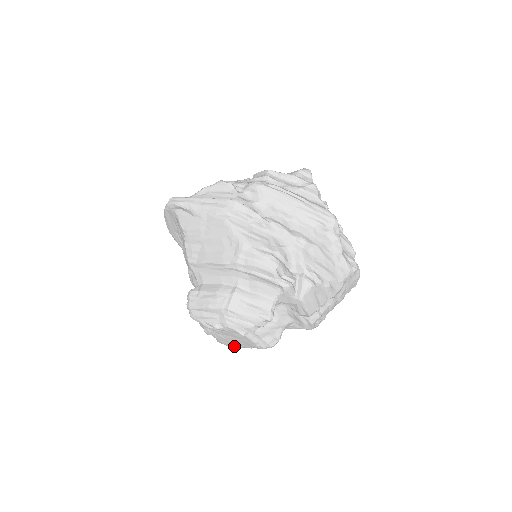
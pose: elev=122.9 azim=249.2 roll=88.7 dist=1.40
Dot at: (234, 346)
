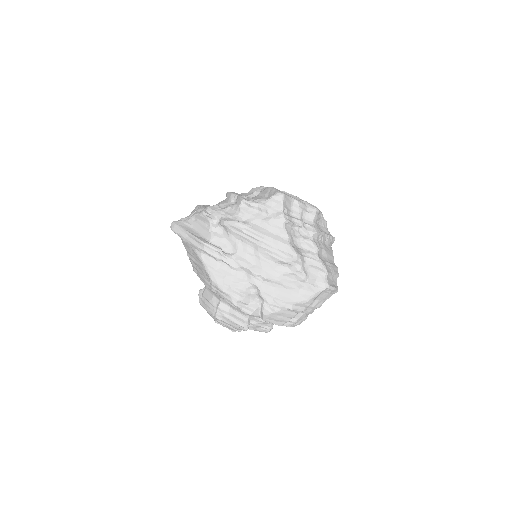
Dot at: occluded
